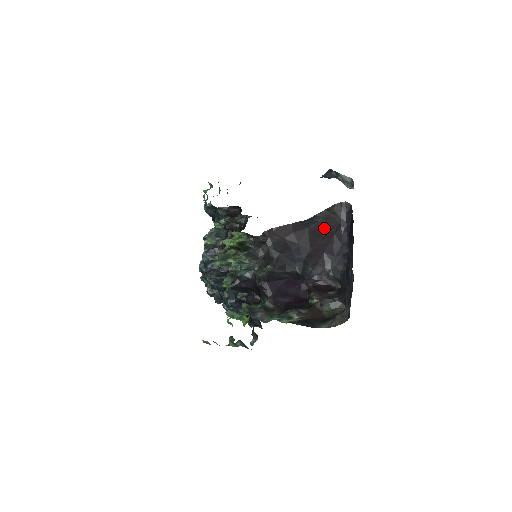
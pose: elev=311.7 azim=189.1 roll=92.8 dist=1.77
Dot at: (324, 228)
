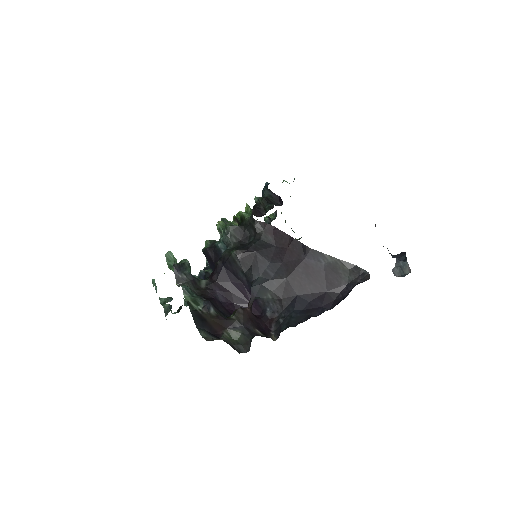
Dot at: (321, 275)
